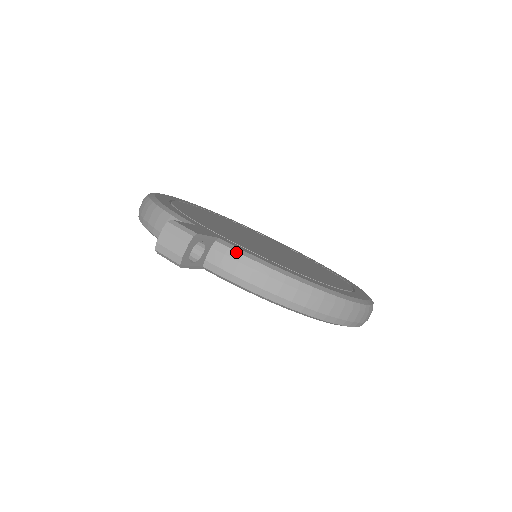
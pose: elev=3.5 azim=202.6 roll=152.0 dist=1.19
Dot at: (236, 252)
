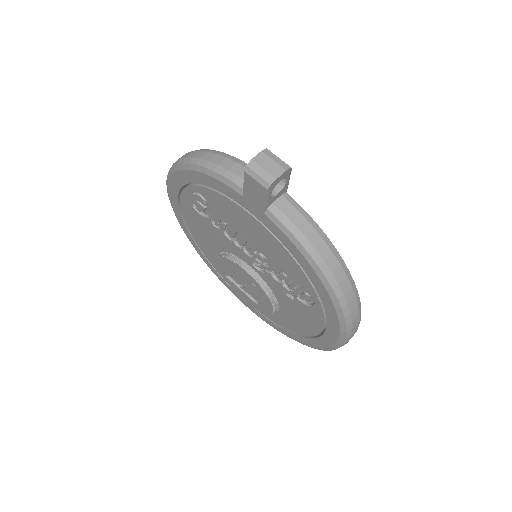
Dot at: (302, 208)
